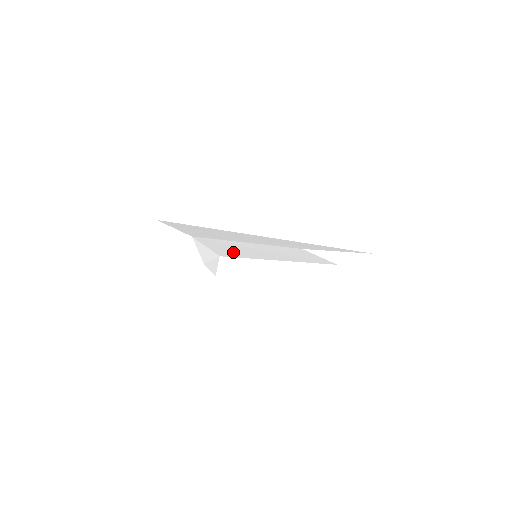
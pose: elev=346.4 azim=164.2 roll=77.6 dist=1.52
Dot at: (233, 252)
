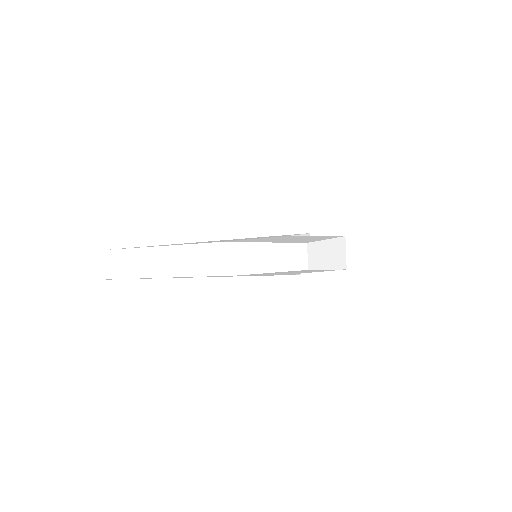
Dot at: (293, 241)
